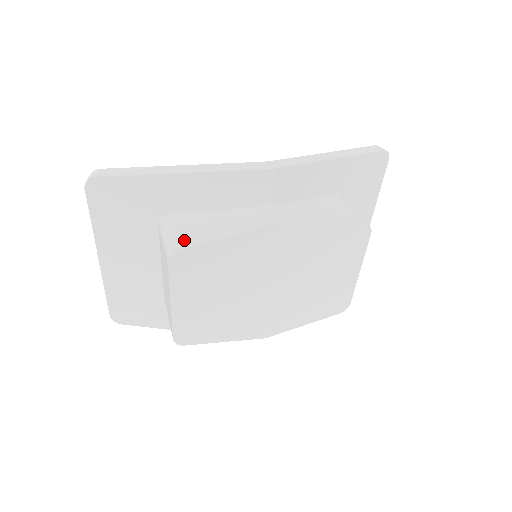
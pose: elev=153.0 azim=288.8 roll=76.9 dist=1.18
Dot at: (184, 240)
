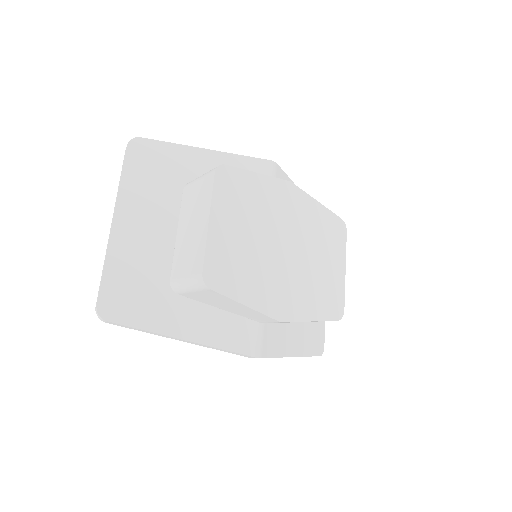
Dot at: occluded
